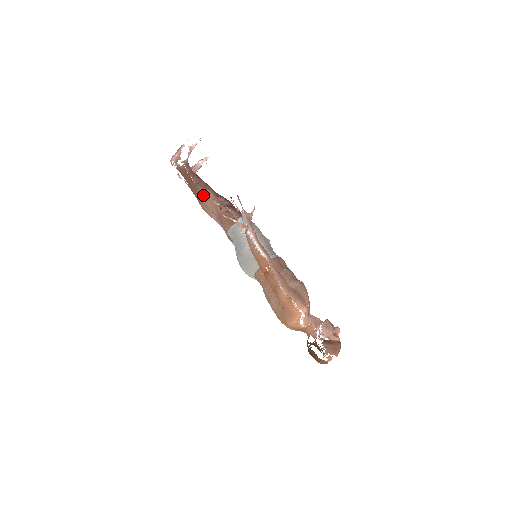
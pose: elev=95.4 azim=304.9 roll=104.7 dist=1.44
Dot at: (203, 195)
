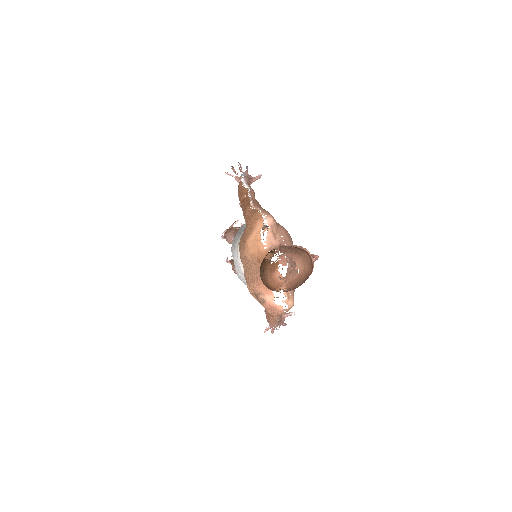
Dot at: (231, 228)
